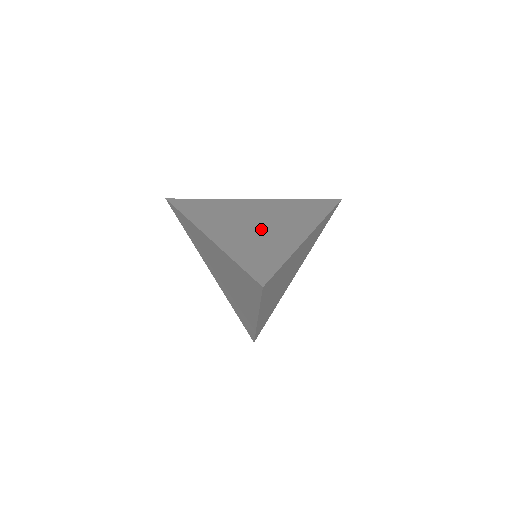
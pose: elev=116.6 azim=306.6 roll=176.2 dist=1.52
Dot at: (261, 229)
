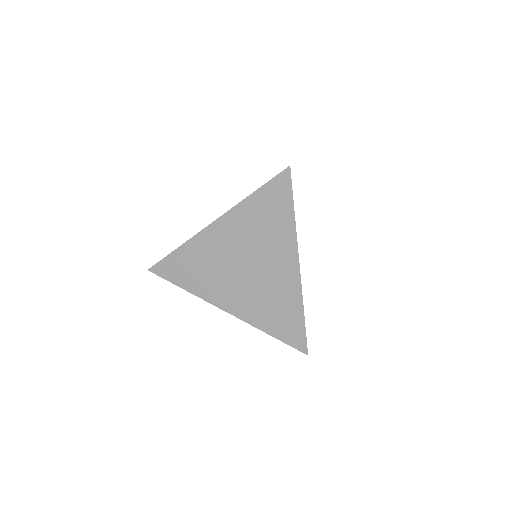
Dot at: occluded
